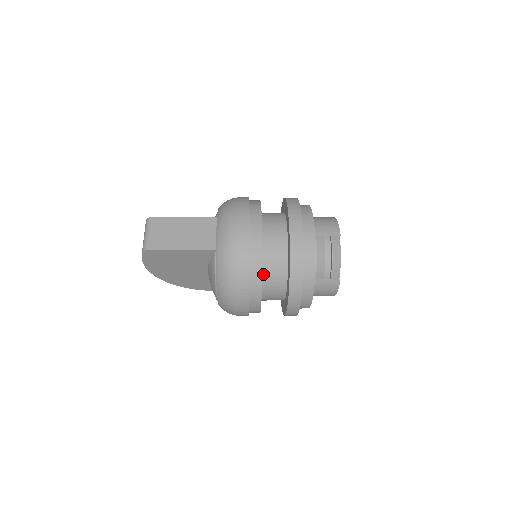
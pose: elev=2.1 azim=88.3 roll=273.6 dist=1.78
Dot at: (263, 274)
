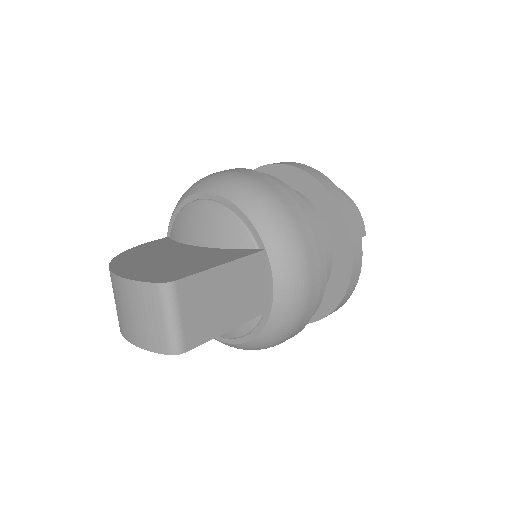
Dot at: occluded
